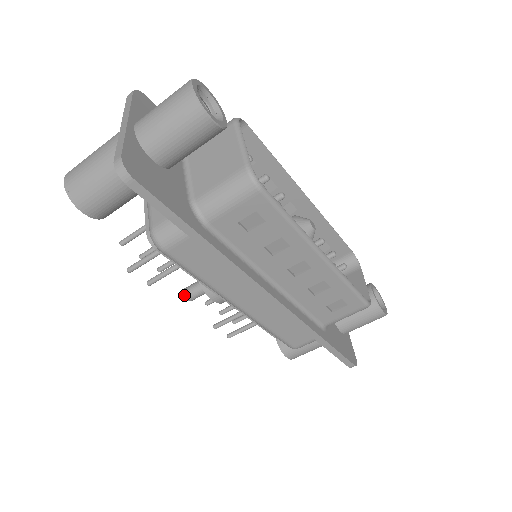
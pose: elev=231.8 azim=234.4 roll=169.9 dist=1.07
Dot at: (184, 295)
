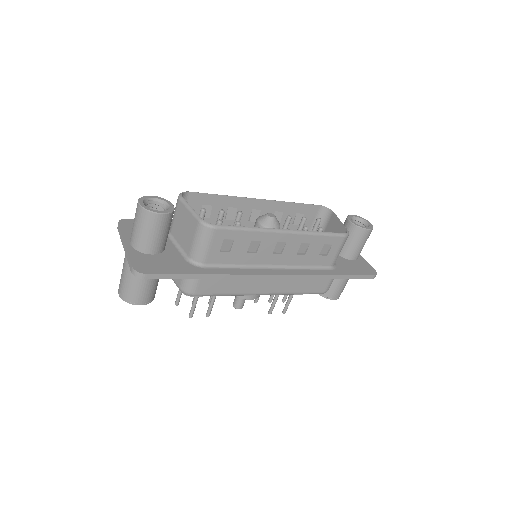
Dot at: (235, 308)
